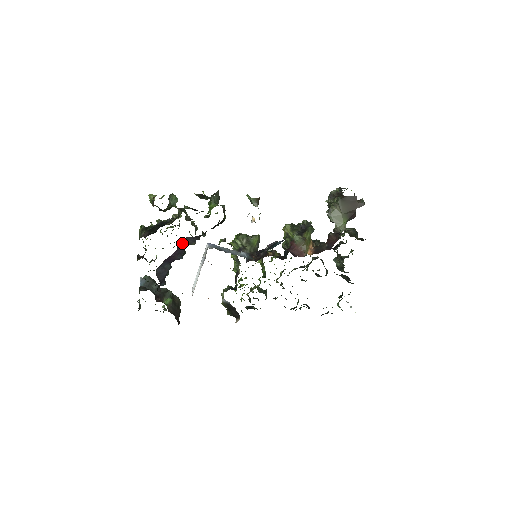
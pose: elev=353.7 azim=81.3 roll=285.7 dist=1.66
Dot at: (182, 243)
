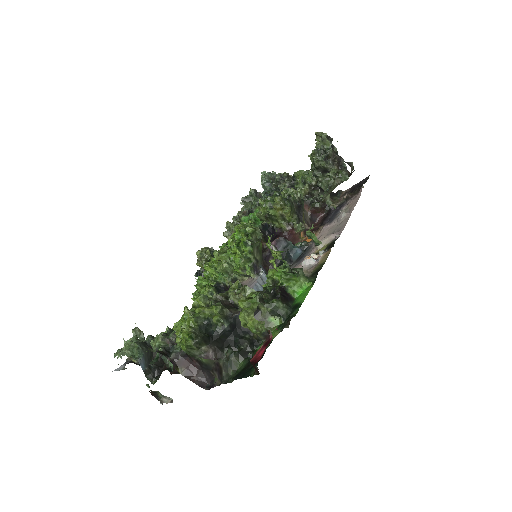
Dot at: occluded
